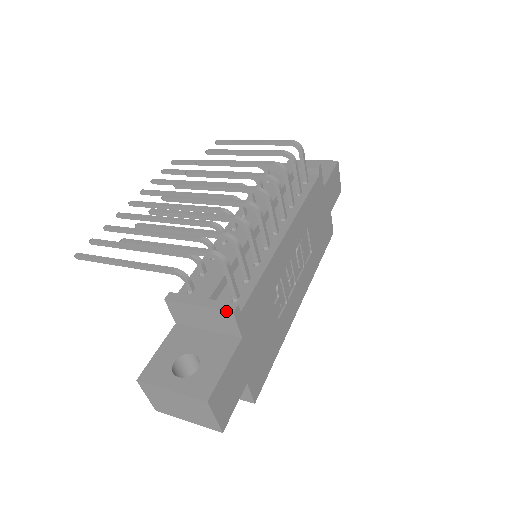
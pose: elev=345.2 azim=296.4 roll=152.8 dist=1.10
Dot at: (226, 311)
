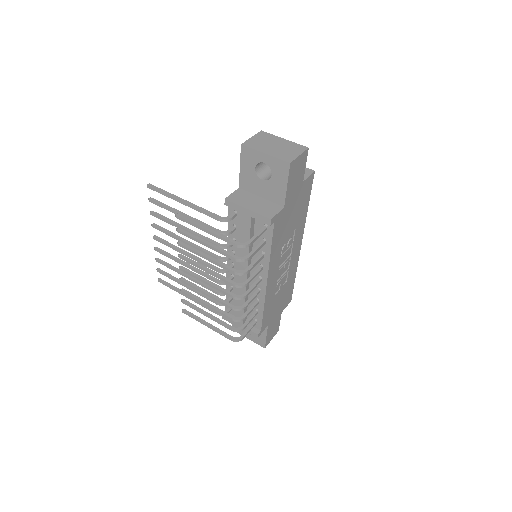
Dot at: (254, 336)
